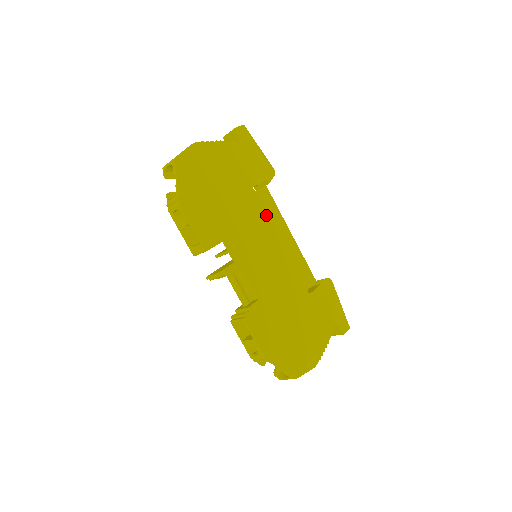
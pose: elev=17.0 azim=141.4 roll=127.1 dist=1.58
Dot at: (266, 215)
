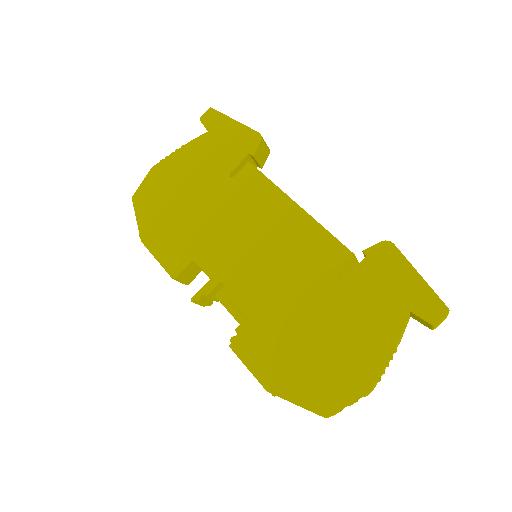
Dot at: (252, 199)
